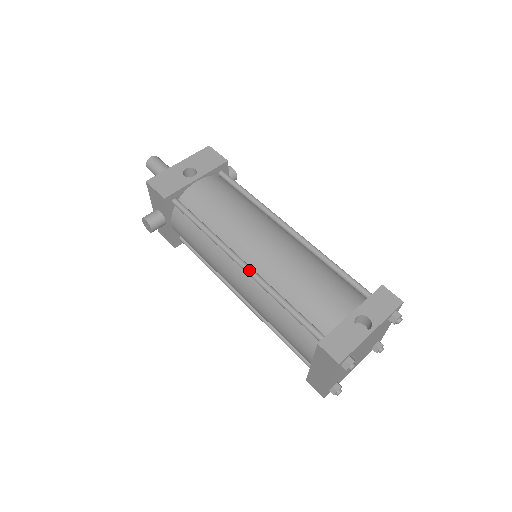
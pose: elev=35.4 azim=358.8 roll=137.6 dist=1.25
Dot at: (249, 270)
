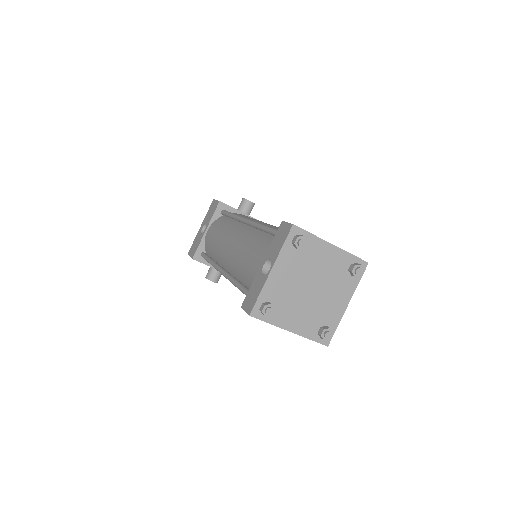
Dot at: (224, 275)
